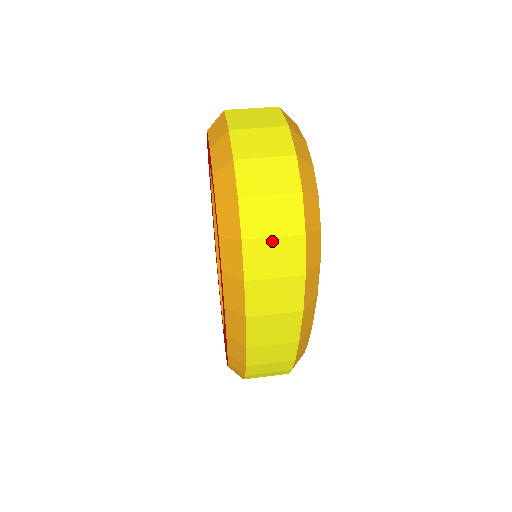
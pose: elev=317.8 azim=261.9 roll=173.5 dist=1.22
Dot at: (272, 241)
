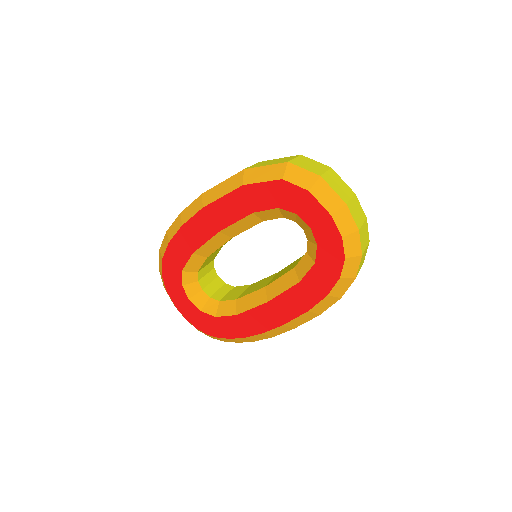
Dot at: occluded
